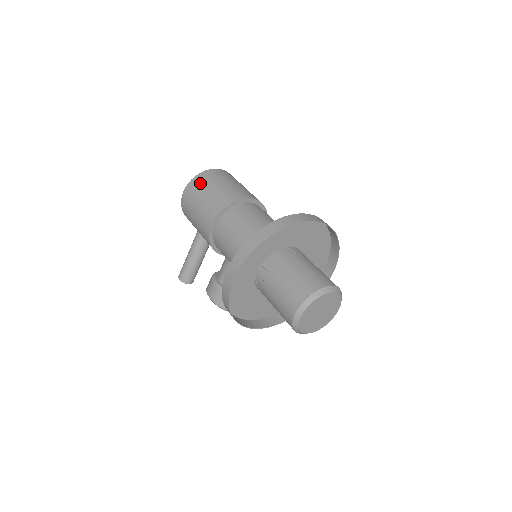
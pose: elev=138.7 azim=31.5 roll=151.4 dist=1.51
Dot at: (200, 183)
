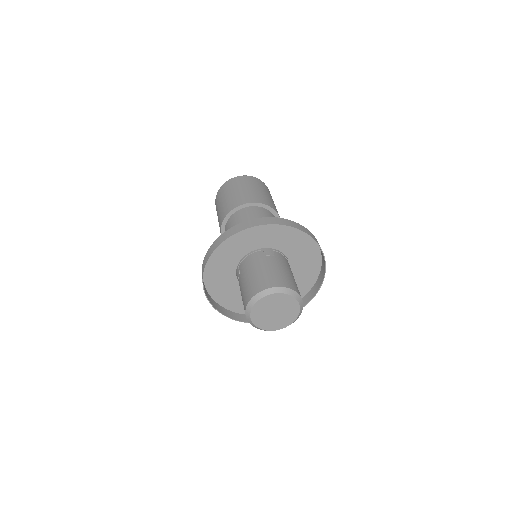
Dot at: (223, 190)
